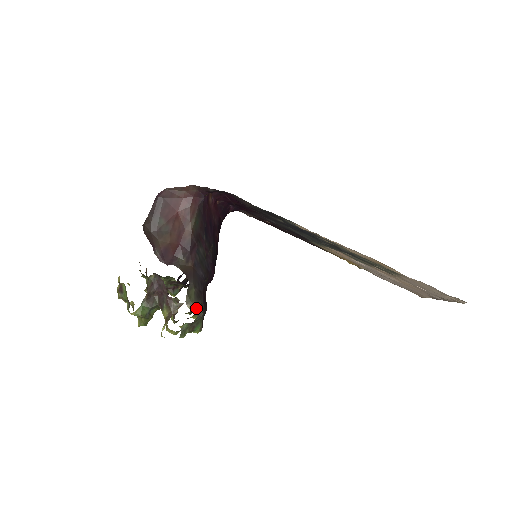
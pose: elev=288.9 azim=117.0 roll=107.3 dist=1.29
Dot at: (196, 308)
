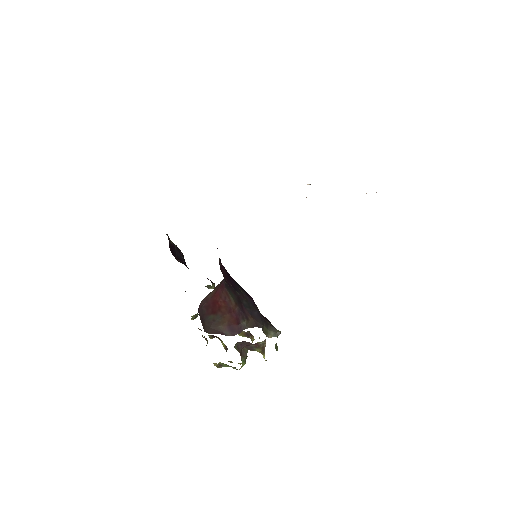
Dot at: (274, 333)
